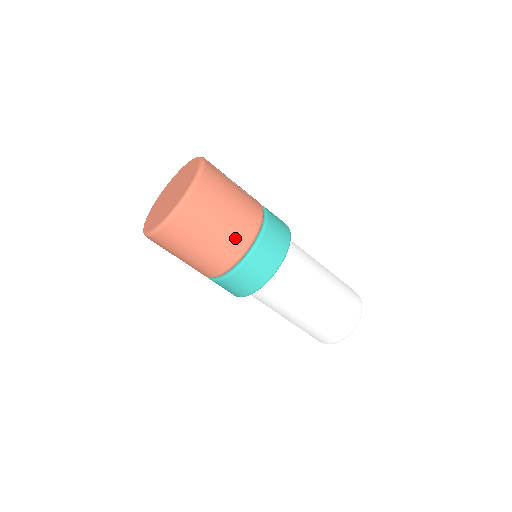
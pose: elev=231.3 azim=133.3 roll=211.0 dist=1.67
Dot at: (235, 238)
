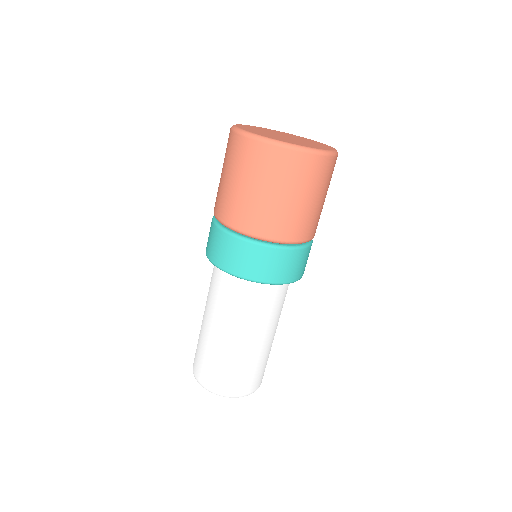
Dot at: (318, 221)
